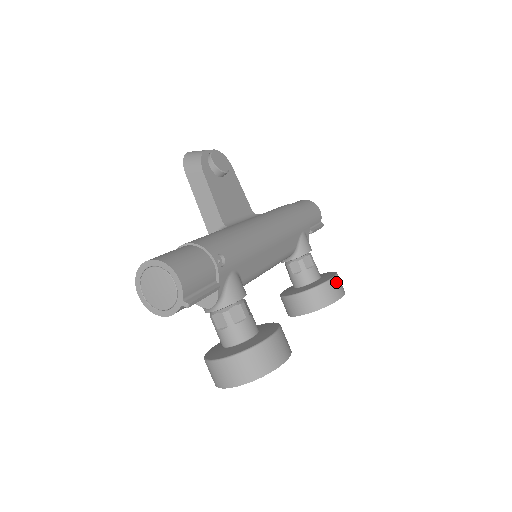
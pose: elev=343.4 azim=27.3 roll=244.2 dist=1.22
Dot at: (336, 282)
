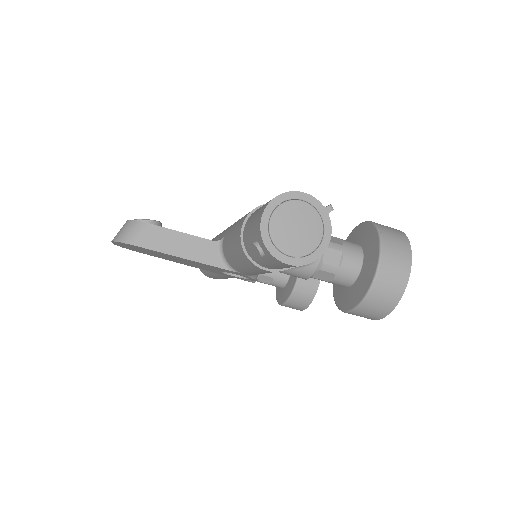
Dot at: occluded
